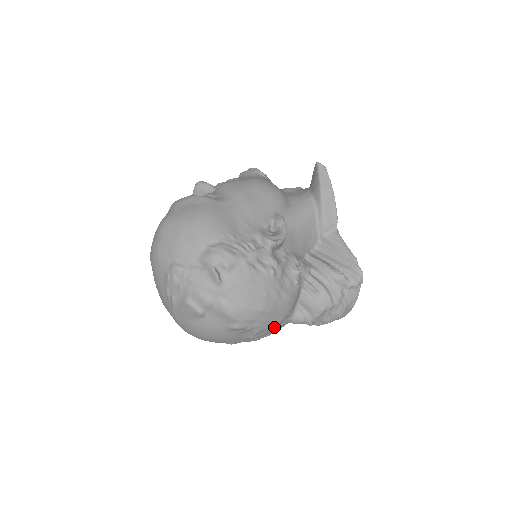
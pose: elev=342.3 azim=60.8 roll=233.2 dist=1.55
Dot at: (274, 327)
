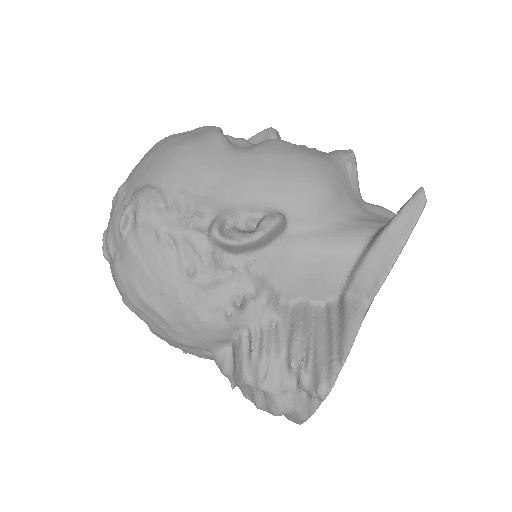
Dot at: (182, 345)
